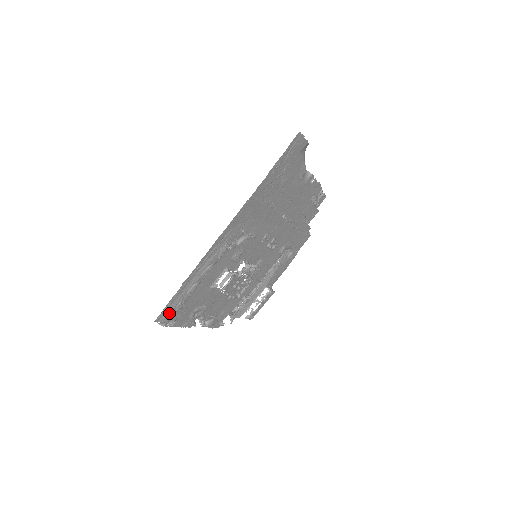
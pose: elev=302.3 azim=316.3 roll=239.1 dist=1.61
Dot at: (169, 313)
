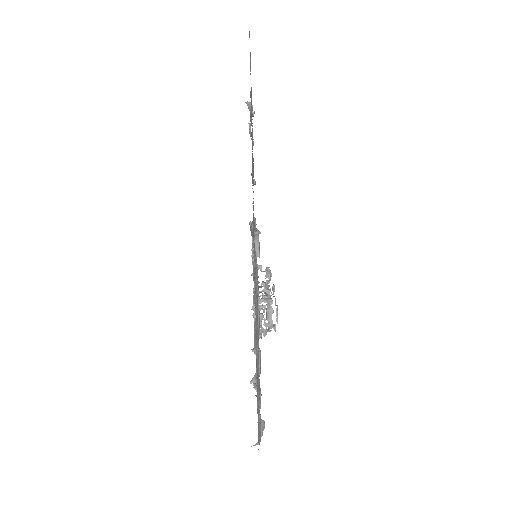
Dot at: (258, 421)
